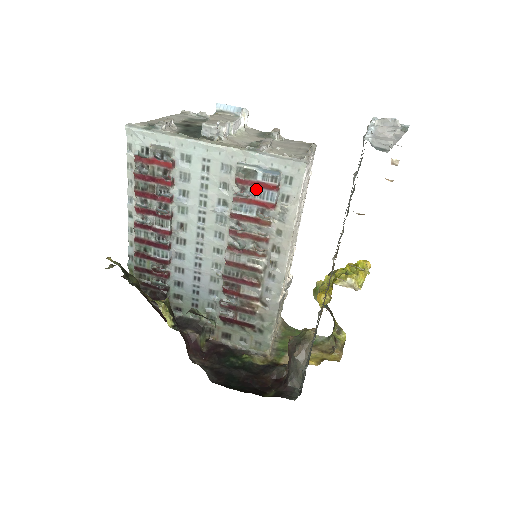
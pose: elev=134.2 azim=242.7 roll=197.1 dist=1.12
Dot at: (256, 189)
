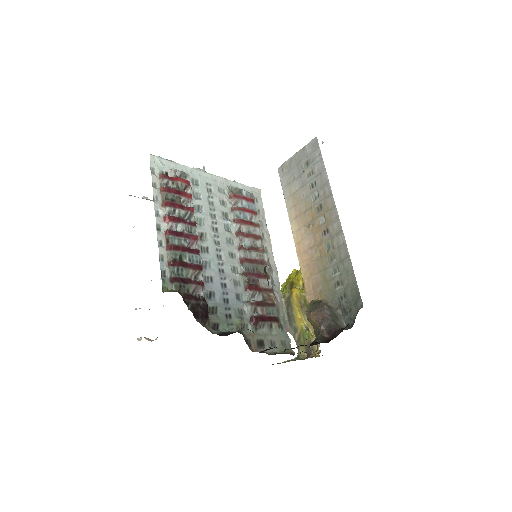
Dot at: (245, 202)
